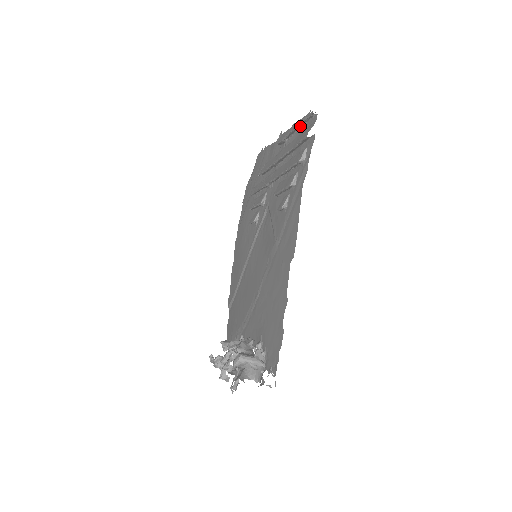
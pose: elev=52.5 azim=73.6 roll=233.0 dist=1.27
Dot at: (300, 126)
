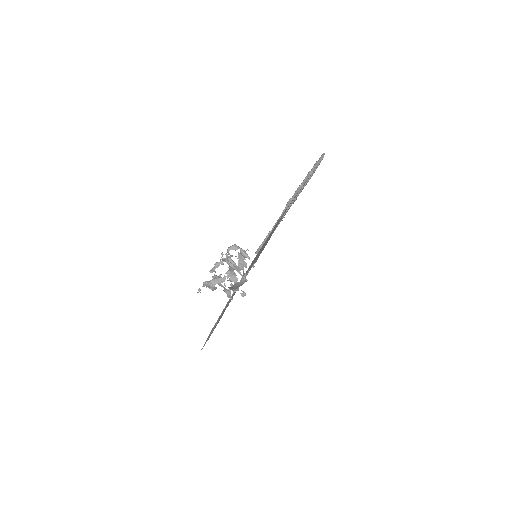
Dot at: (312, 174)
